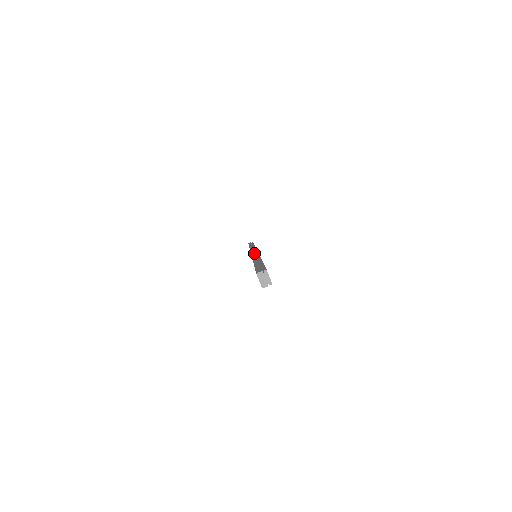
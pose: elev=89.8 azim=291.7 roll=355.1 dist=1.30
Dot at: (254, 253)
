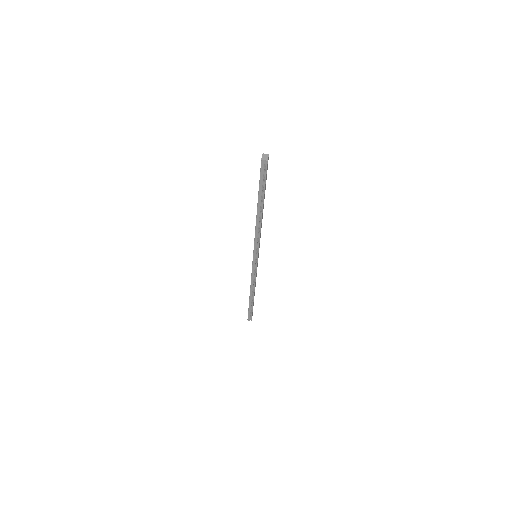
Dot at: occluded
